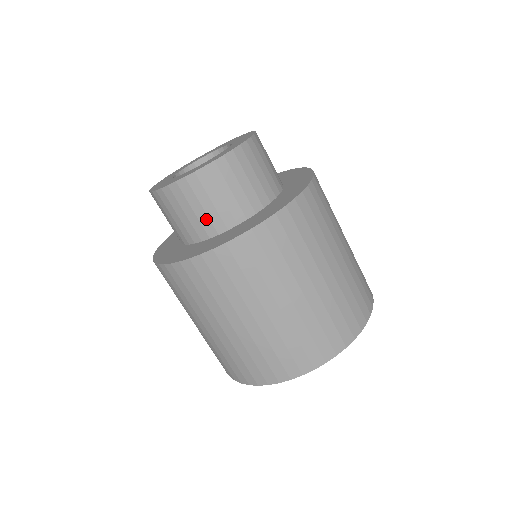
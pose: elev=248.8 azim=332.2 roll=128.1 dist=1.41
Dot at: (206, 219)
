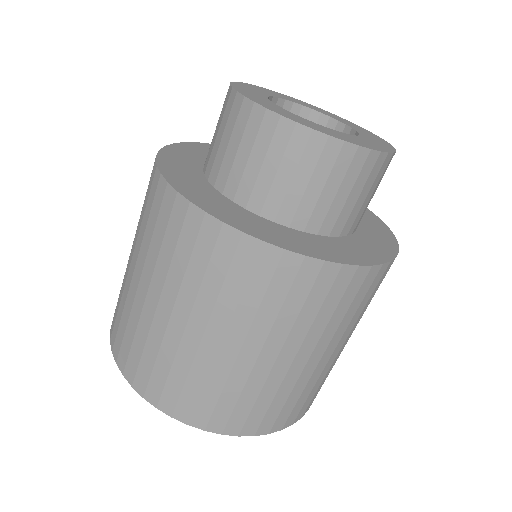
Dot at: (215, 153)
